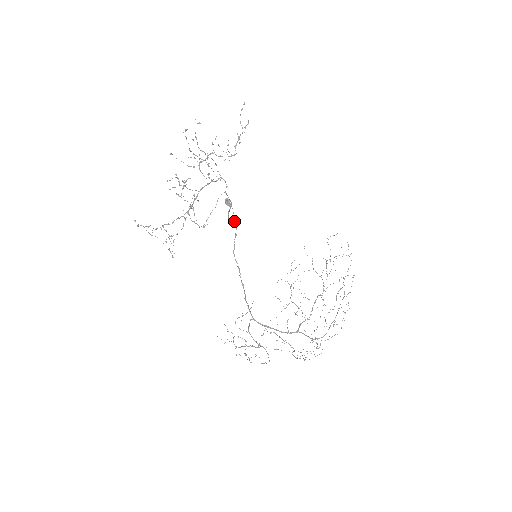
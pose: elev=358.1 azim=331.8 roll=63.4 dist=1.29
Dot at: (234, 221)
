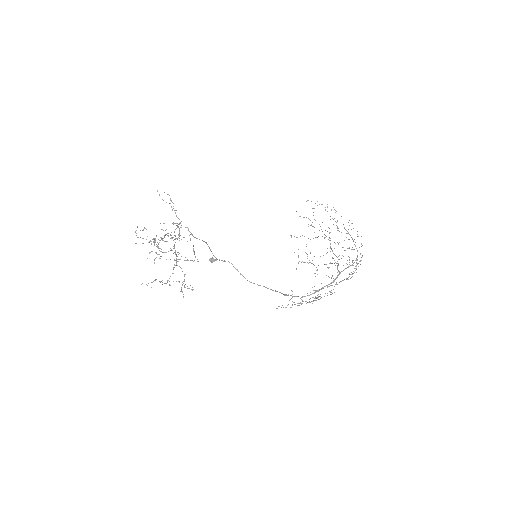
Dot at: occluded
